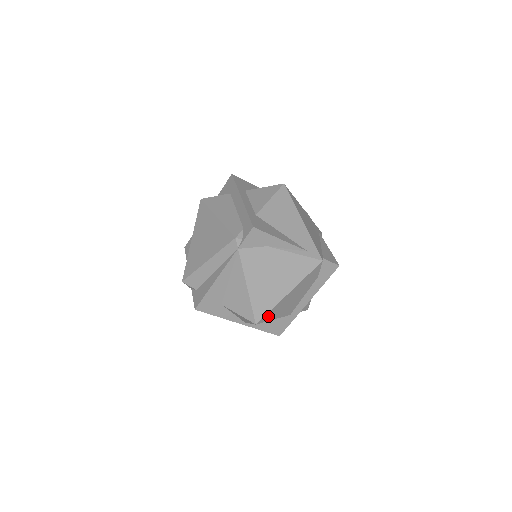
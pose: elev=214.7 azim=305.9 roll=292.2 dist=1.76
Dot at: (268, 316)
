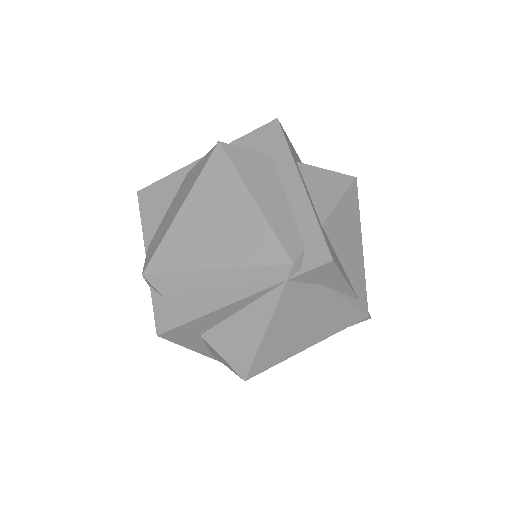
Dot at: occluded
